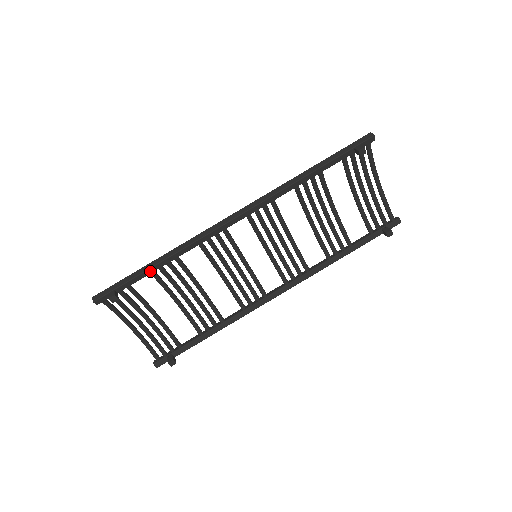
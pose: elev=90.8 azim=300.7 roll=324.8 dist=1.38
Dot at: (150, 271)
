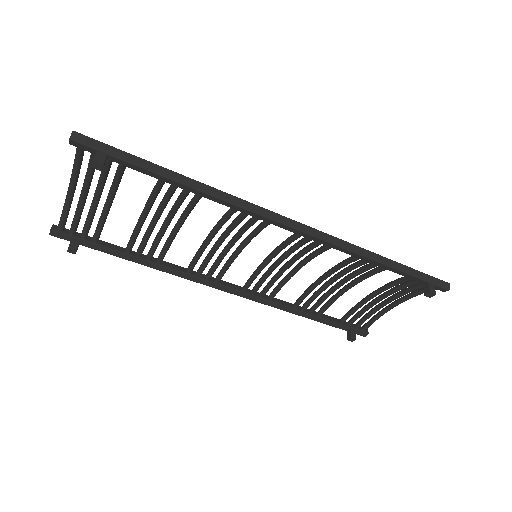
Dot at: (164, 179)
